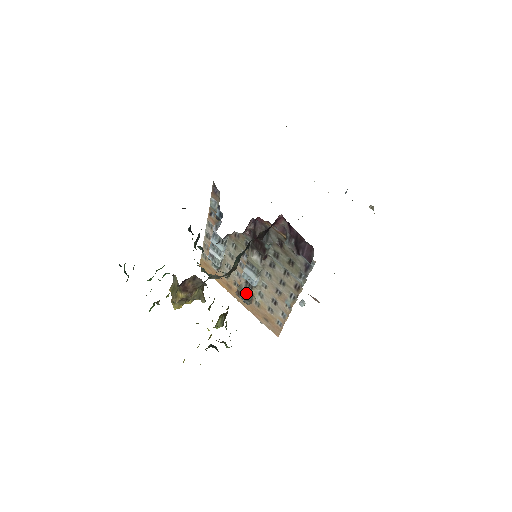
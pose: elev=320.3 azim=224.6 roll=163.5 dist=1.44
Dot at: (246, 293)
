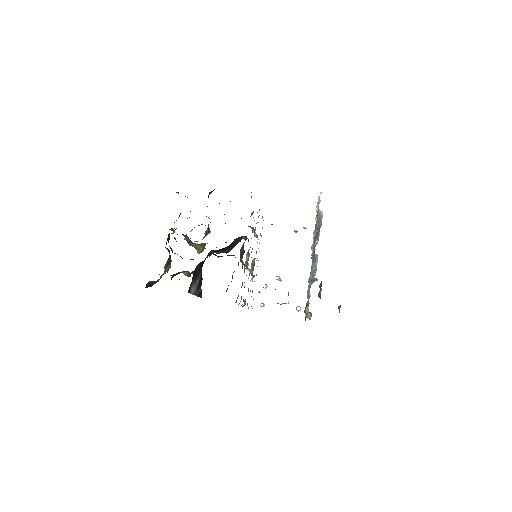
Dot at: (251, 268)
